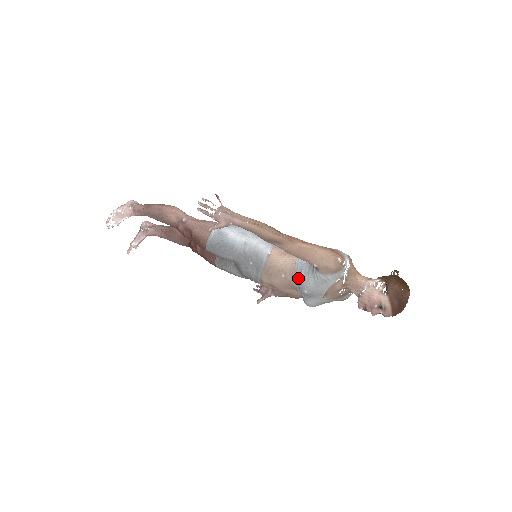
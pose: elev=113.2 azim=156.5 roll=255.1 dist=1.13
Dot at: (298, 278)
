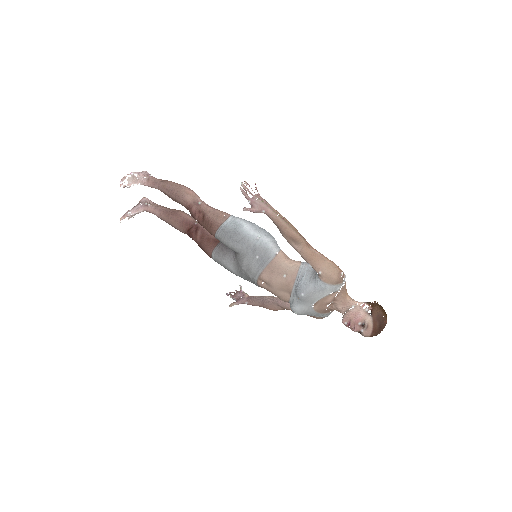
Dot at: (298, 281)
